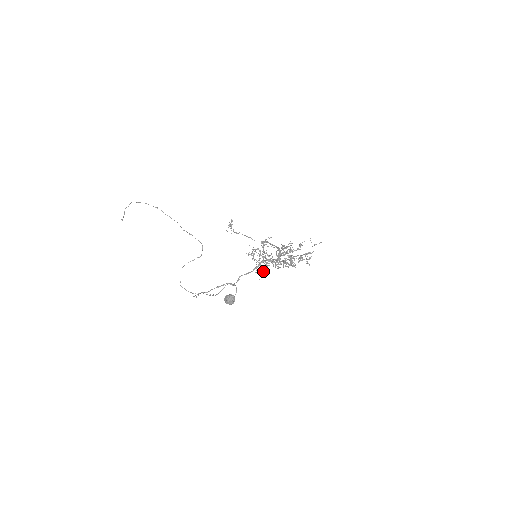
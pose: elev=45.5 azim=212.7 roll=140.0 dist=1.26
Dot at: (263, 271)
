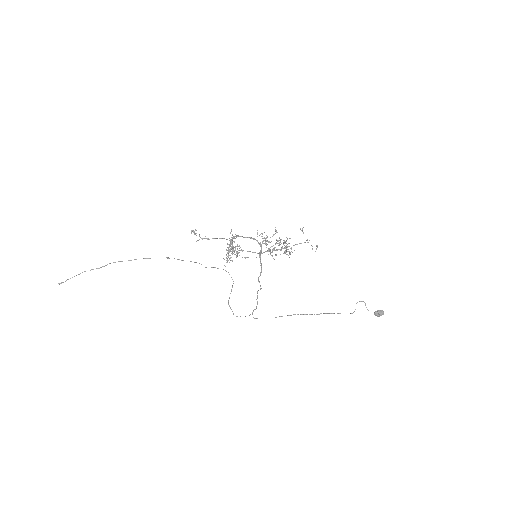
Dot at: (227, 259)
